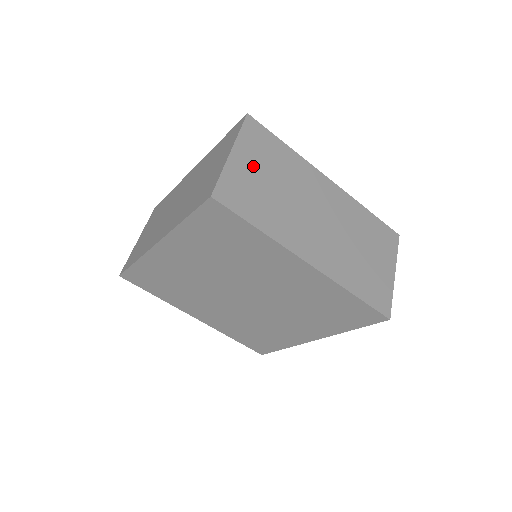
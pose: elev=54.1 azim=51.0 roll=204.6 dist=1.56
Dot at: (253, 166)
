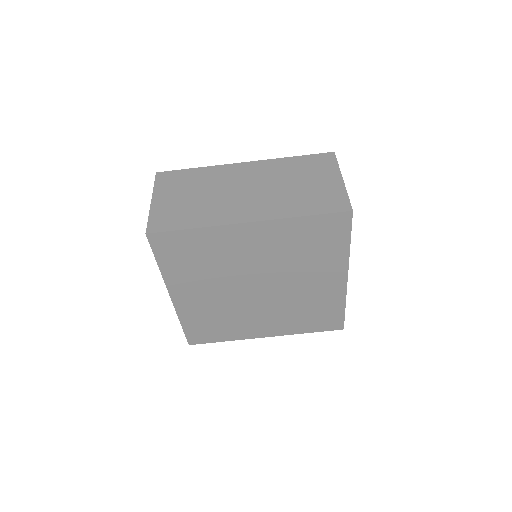
Dot at: (173, 197)
